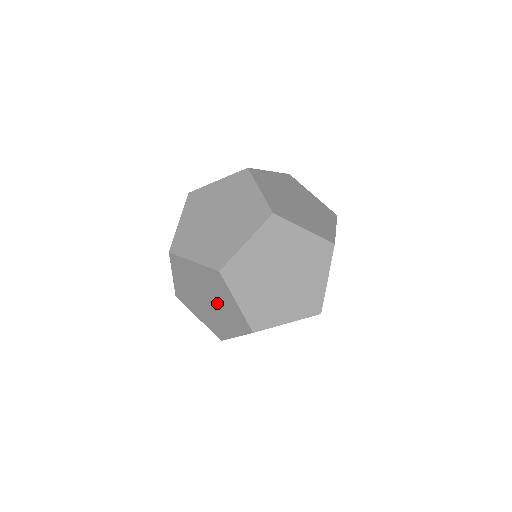
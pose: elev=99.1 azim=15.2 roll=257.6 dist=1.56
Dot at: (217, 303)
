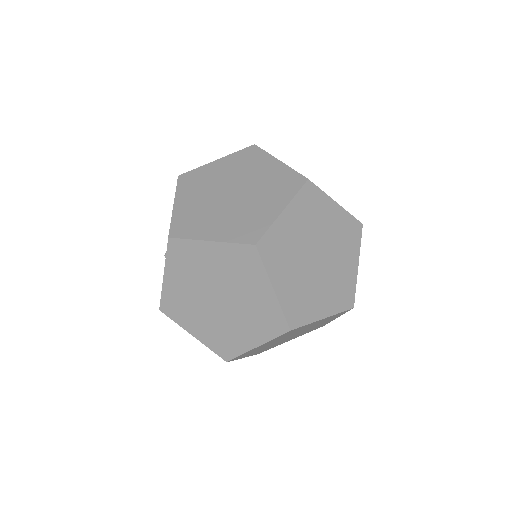
Dot at: occluded
